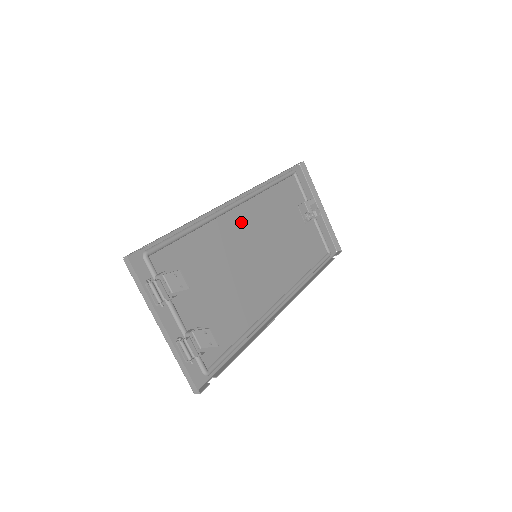
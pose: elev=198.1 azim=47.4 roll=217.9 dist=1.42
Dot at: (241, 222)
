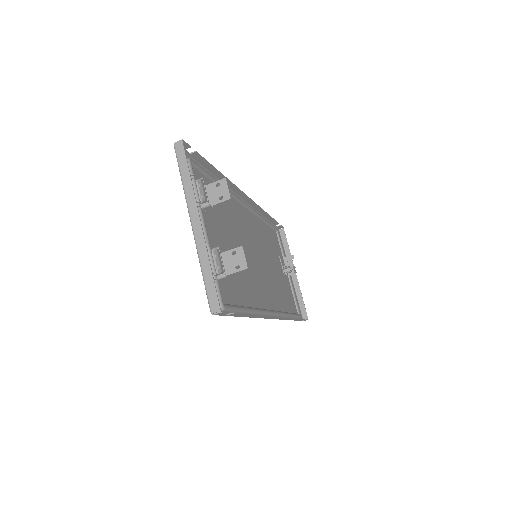
Dot at: (247, 221)
